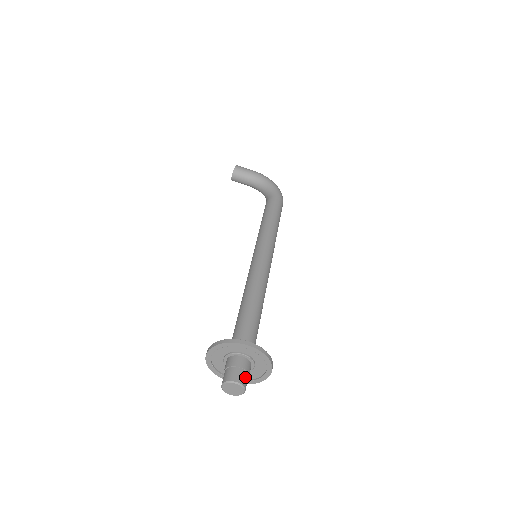
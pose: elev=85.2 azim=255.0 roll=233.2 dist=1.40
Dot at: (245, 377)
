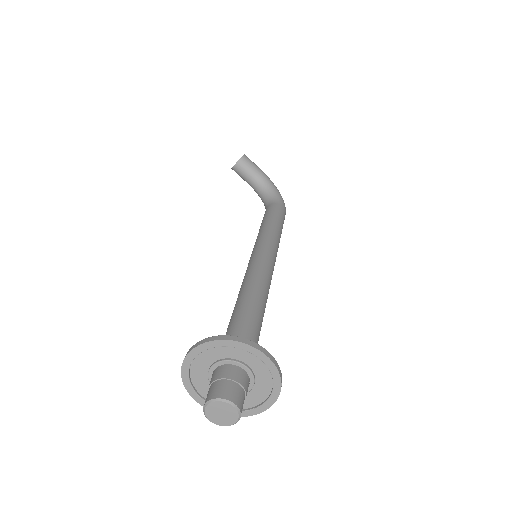
Dot at: (243, 401)
